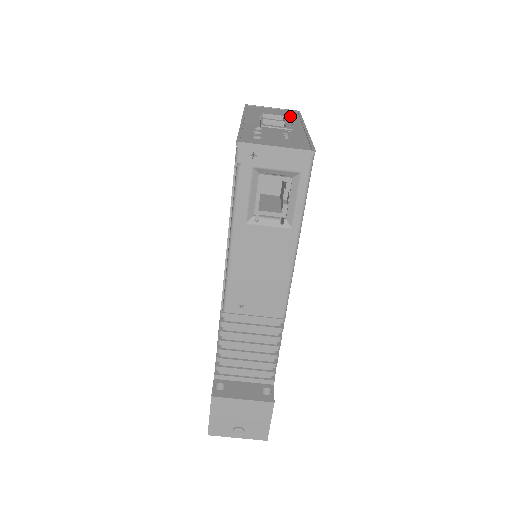
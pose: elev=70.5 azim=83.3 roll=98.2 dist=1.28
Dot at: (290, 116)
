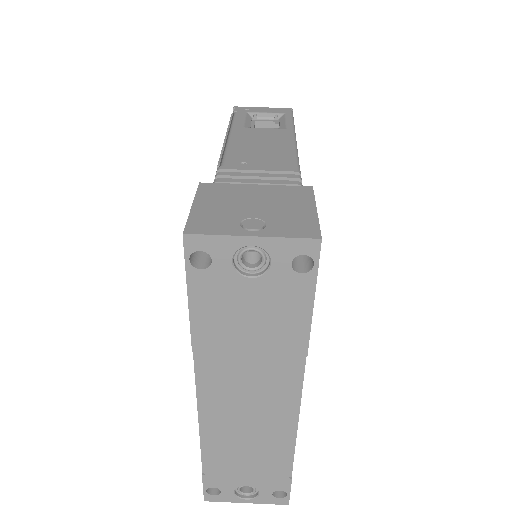
Dot at: occluded
